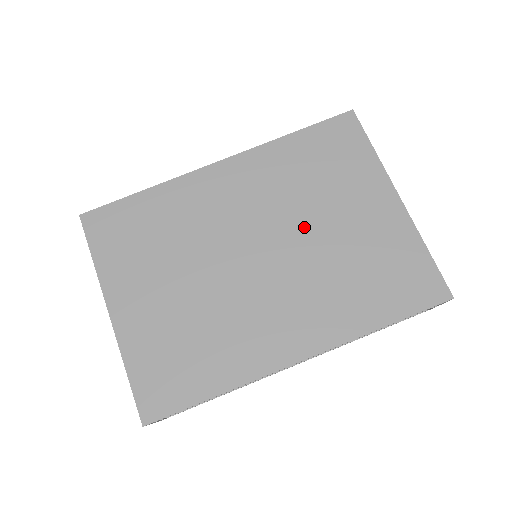
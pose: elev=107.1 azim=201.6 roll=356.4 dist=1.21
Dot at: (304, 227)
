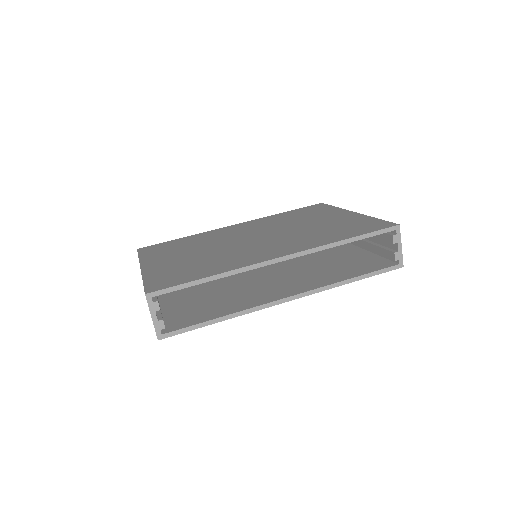
Dot at: (288, 228)
